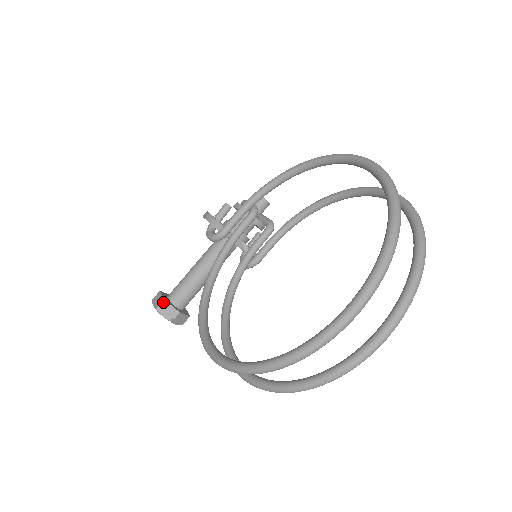
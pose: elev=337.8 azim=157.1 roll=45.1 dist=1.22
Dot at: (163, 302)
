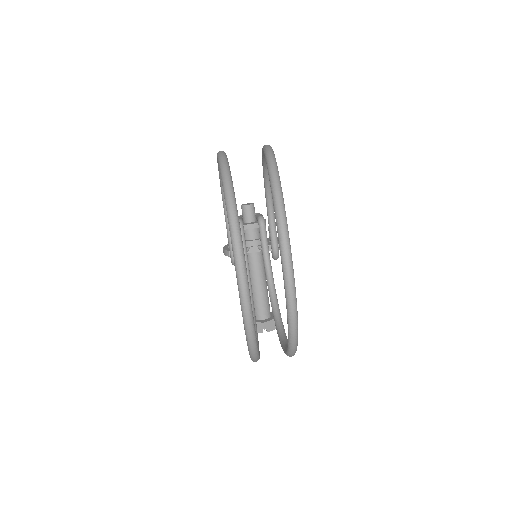
Dot at: occluded
